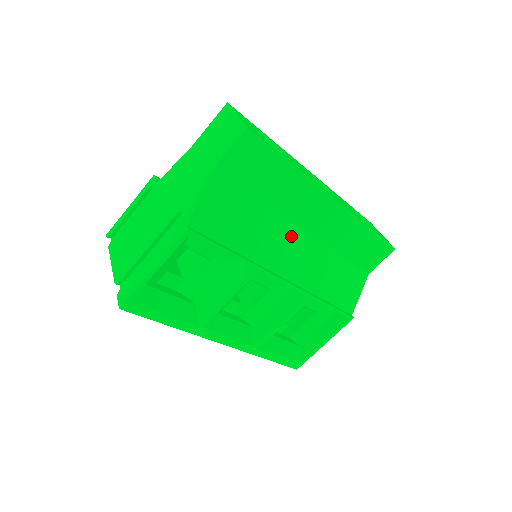
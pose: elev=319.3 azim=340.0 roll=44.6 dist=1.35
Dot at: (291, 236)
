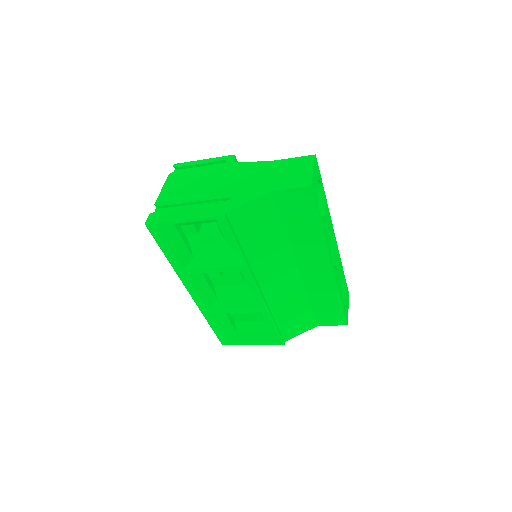
Dot at: (286, 265)
